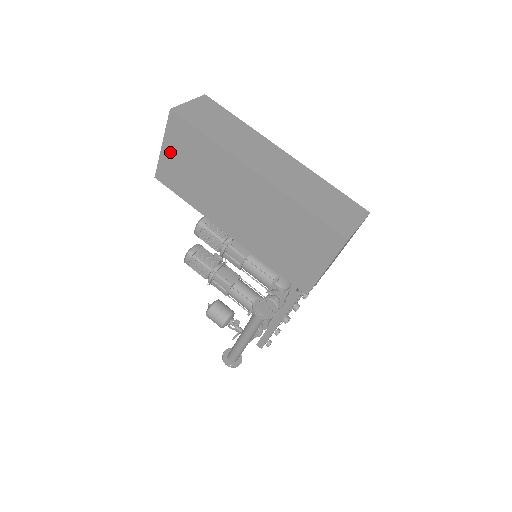
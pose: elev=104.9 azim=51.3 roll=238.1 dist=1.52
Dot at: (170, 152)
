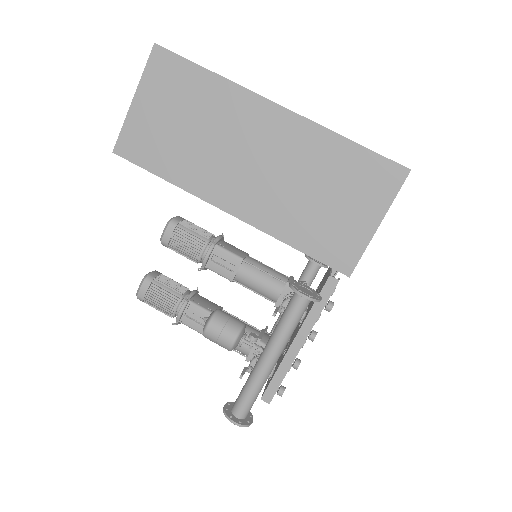
Dot at: (145, 106)
